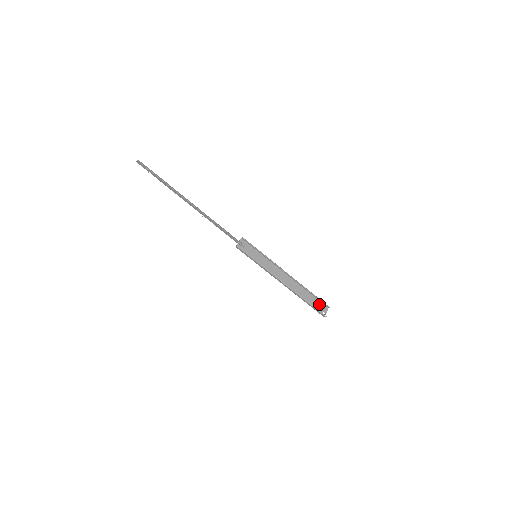
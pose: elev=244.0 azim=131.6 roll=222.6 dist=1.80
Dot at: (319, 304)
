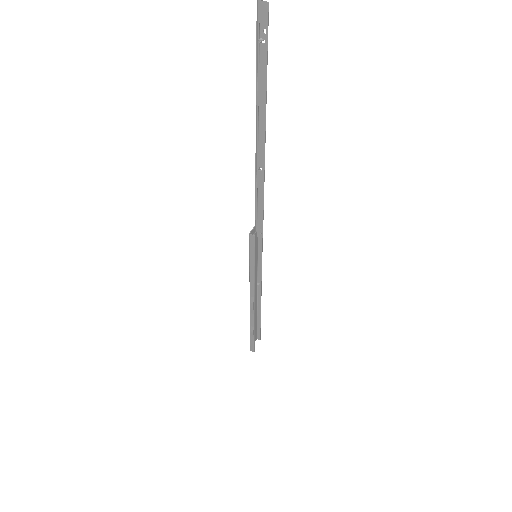
Dot at: (255, 333)
